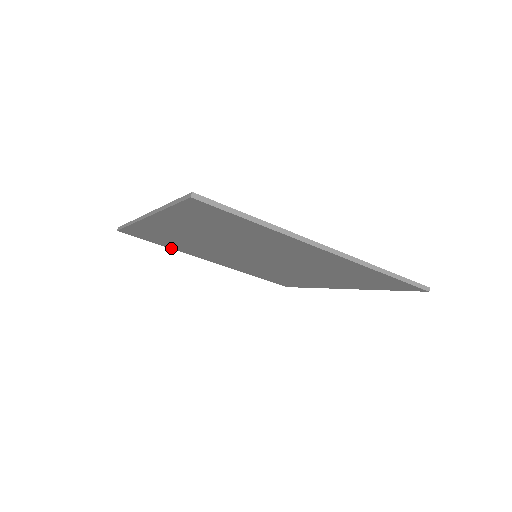
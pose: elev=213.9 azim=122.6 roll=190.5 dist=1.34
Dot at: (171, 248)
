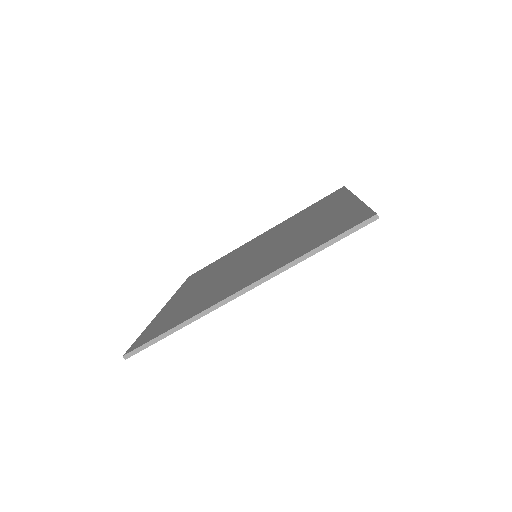
Dot at: occluded
